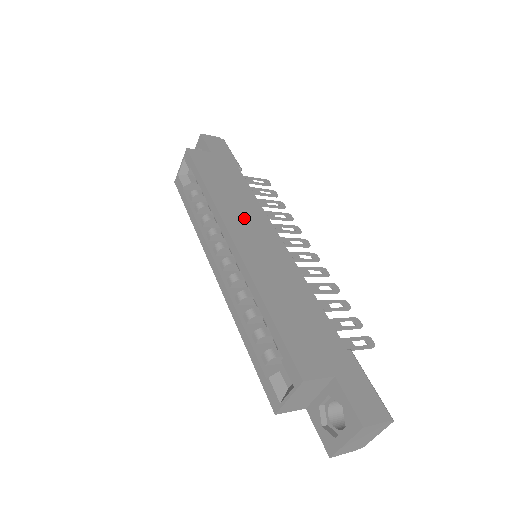
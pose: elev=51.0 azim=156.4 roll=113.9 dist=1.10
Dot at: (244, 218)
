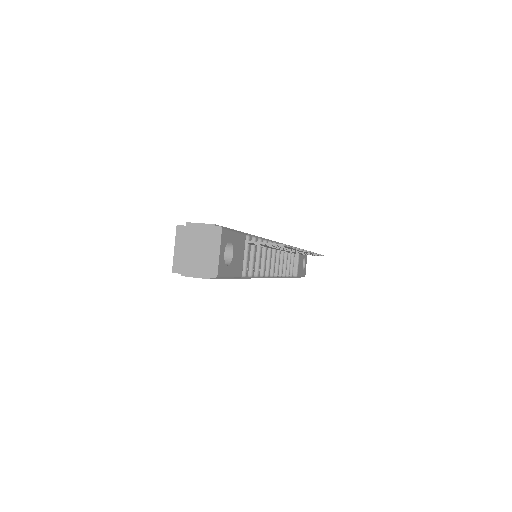
Dot at: occluded
